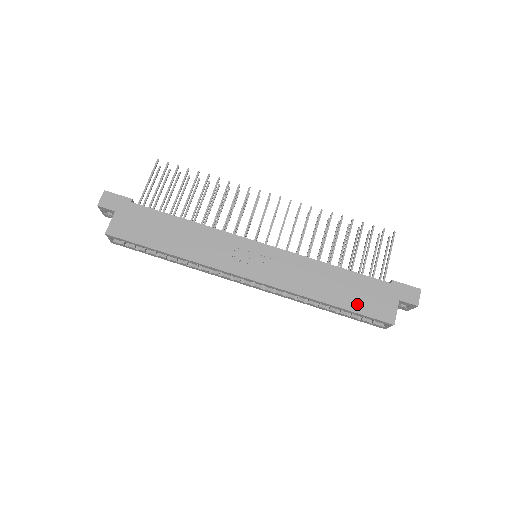
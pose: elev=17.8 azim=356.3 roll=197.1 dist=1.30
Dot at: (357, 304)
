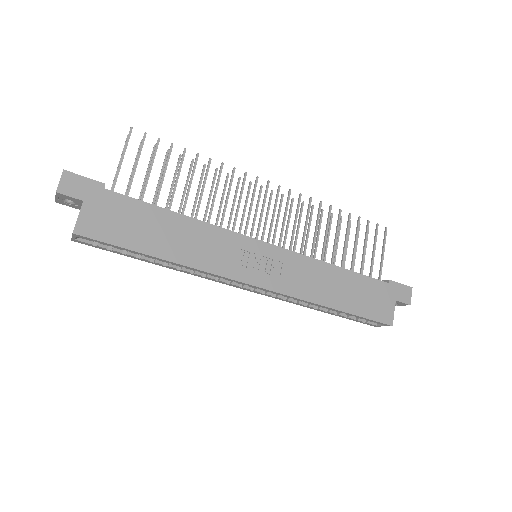
Dot at: (361, 307)
